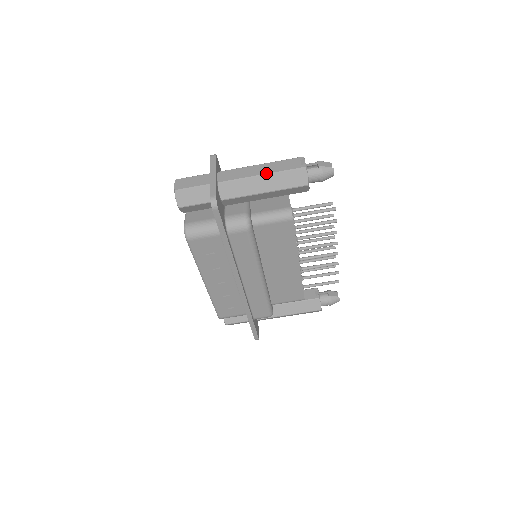
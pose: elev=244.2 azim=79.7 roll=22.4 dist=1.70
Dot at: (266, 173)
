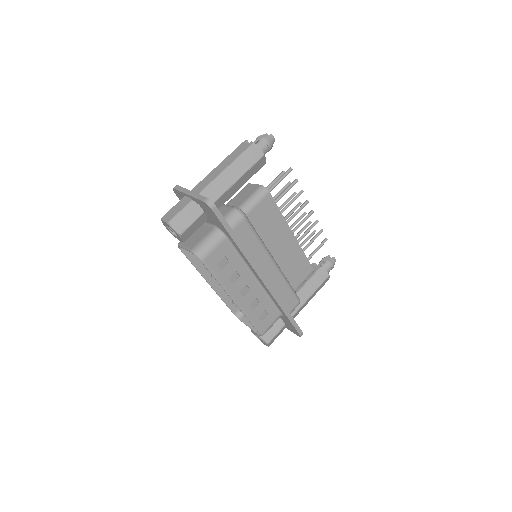
Dot at: (229, 164)
